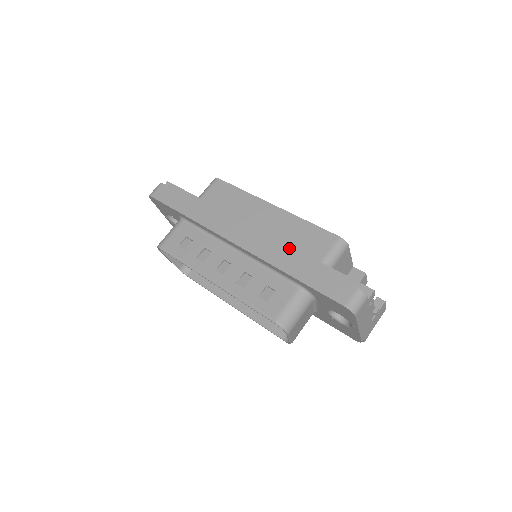
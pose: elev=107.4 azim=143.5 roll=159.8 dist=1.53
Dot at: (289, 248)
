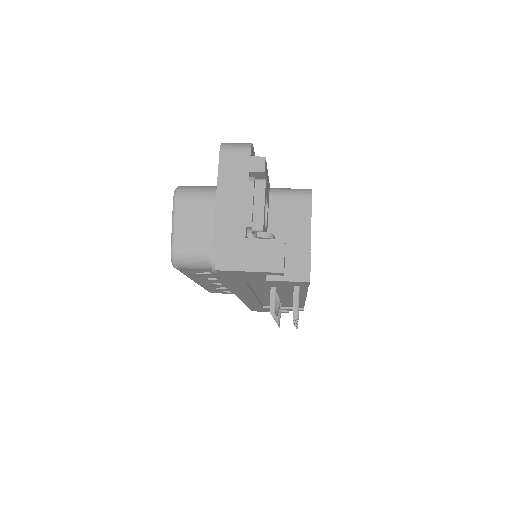
Dot at: occluded
